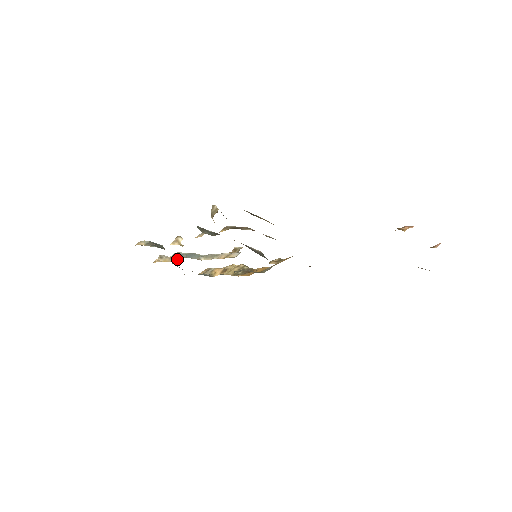
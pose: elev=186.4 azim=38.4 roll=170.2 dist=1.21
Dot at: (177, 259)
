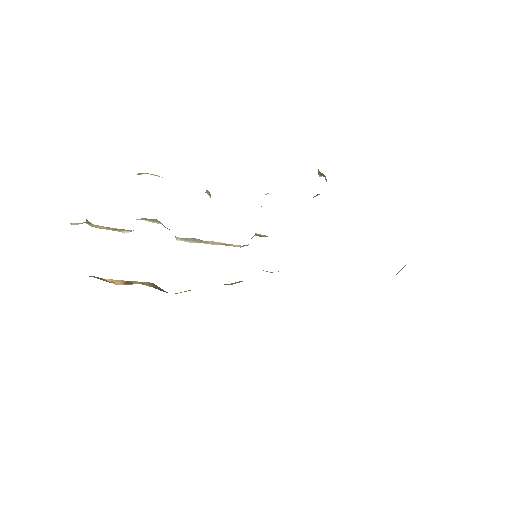
Dot at: (126, 230)
